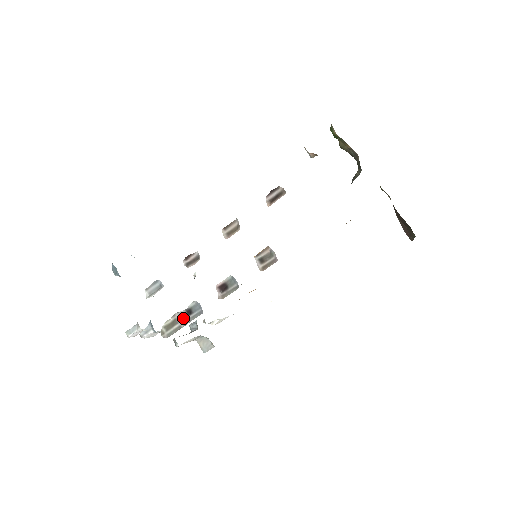
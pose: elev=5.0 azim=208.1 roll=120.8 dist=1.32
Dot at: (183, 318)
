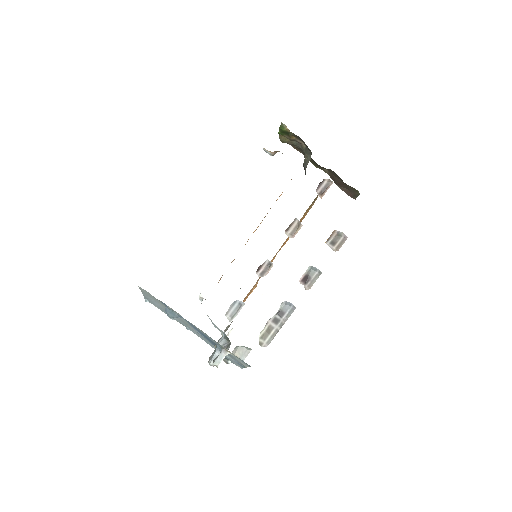
Dot at: (277, 321)
